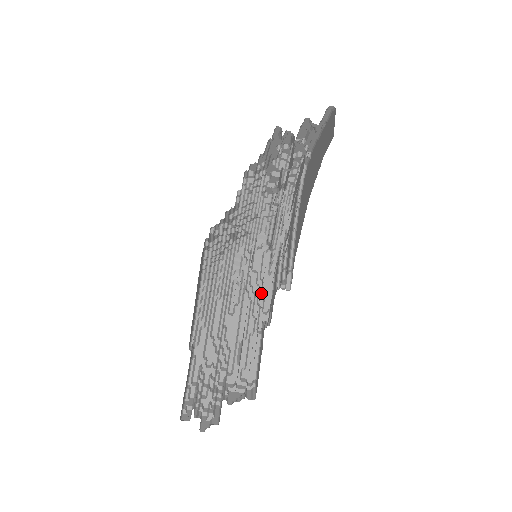
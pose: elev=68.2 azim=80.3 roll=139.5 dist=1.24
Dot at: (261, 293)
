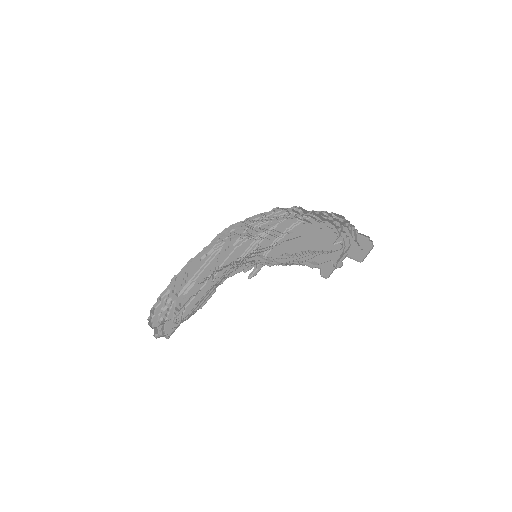
Dot at: occluded
